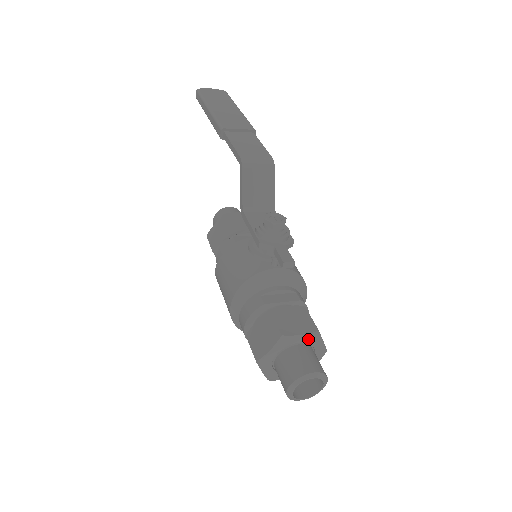
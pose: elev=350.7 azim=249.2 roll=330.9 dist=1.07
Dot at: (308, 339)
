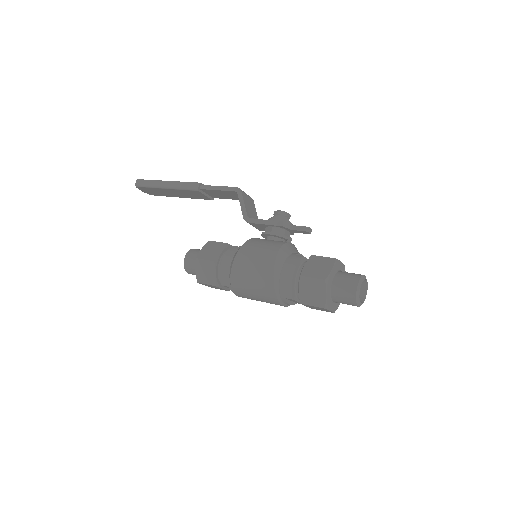
Dot at: (342, 269)
